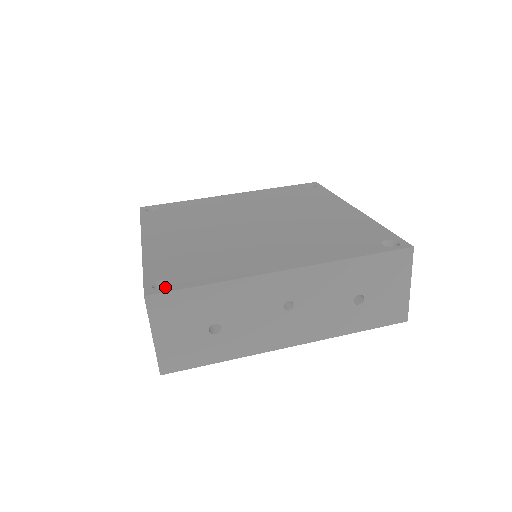
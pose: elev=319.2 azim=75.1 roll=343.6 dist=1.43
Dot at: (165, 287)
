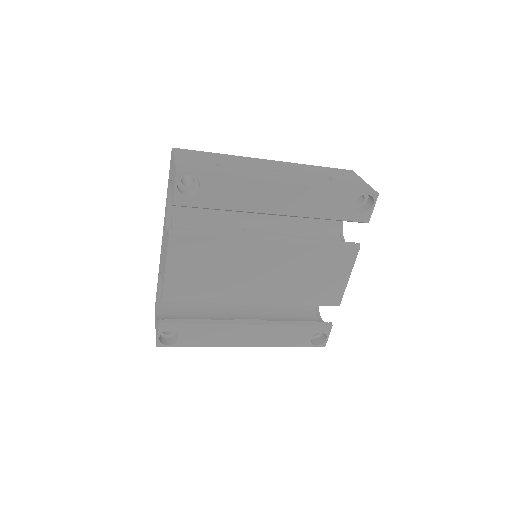
Dot at: occluded
